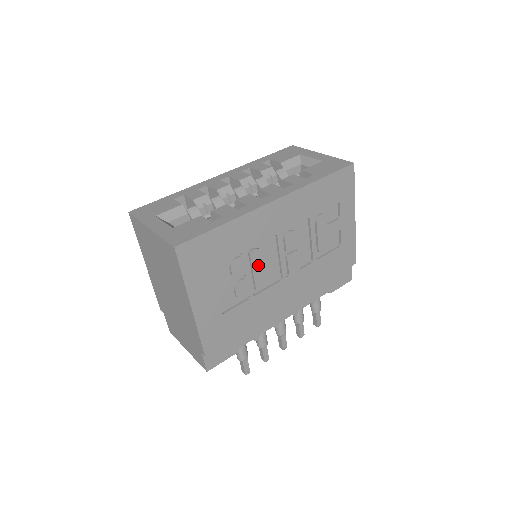
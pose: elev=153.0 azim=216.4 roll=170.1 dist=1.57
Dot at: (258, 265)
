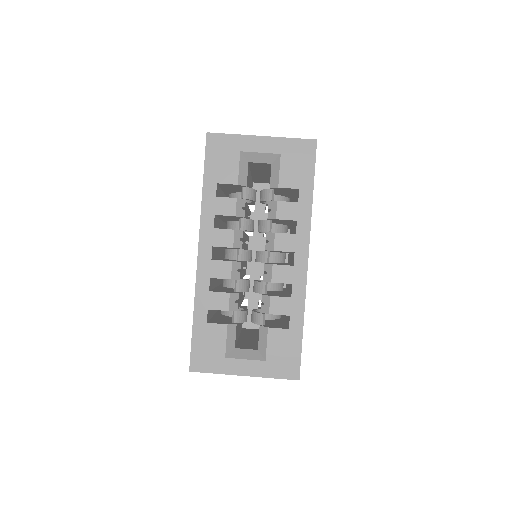
Dot at: occluded
